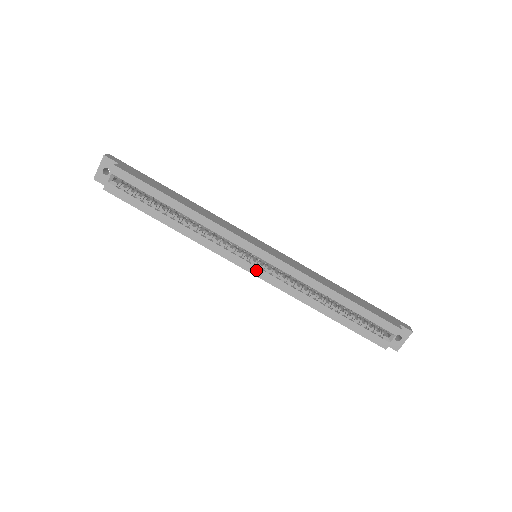
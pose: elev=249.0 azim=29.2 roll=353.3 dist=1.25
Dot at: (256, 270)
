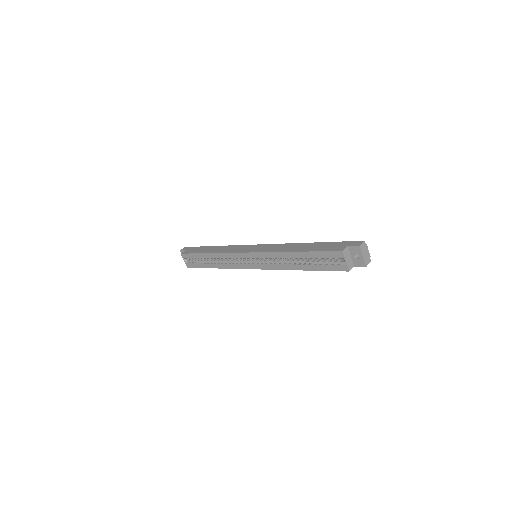
Dot at: (255, 266)
